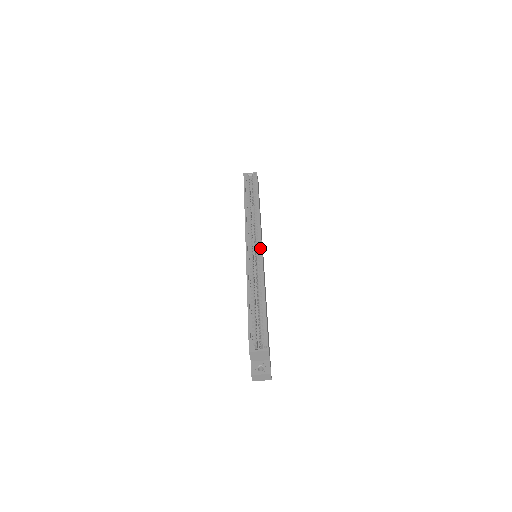
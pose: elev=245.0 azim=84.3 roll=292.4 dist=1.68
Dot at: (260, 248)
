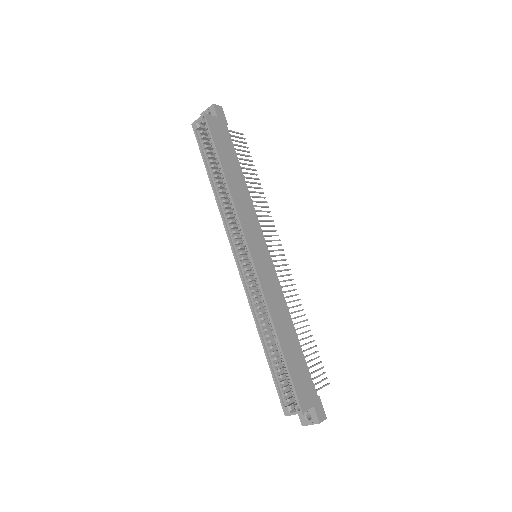
Dot at: (250, 260)
